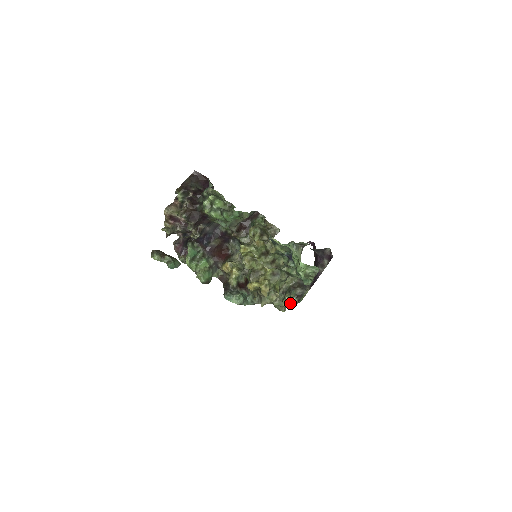
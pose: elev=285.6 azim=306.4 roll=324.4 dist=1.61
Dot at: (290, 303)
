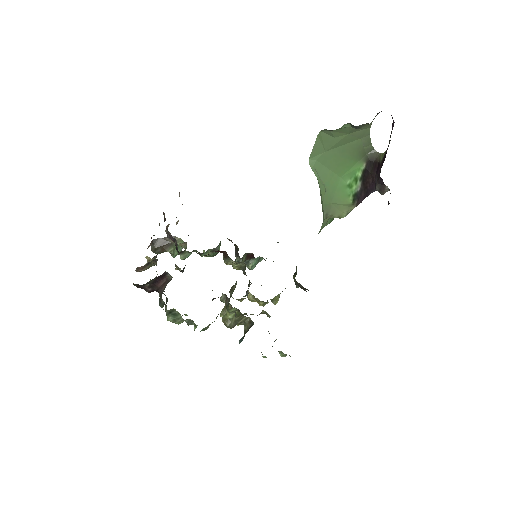
Dot at: occluded
